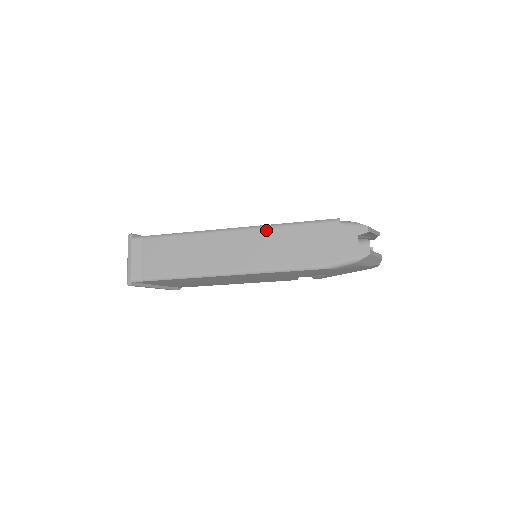
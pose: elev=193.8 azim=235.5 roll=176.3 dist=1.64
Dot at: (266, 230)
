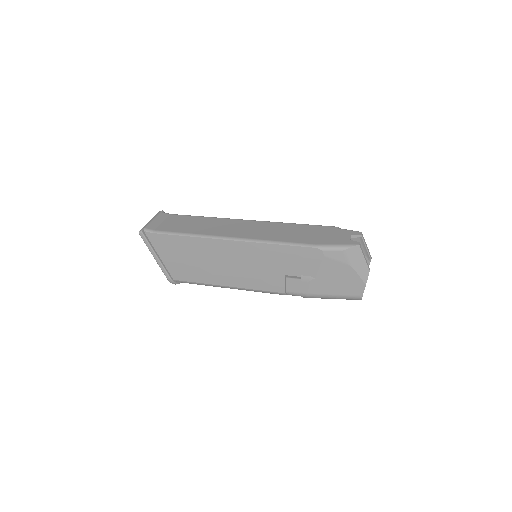
Dot at: (274, 223)
